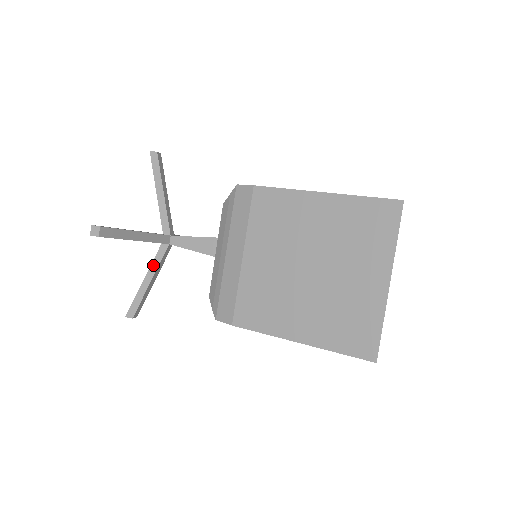
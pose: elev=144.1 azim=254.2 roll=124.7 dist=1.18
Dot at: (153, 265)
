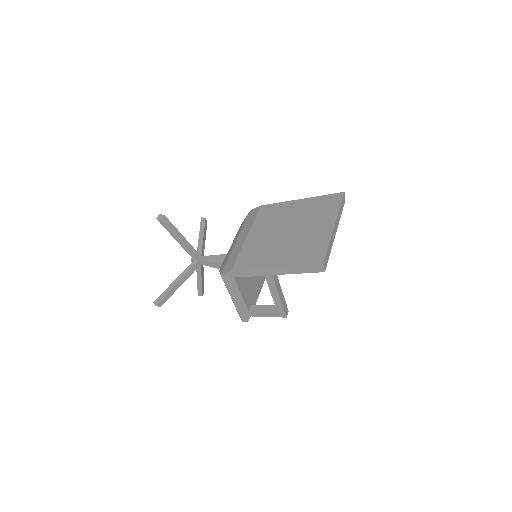
Dot at: (184, 272)
